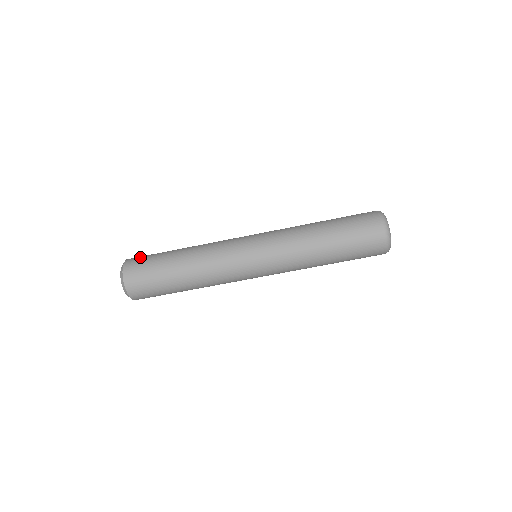
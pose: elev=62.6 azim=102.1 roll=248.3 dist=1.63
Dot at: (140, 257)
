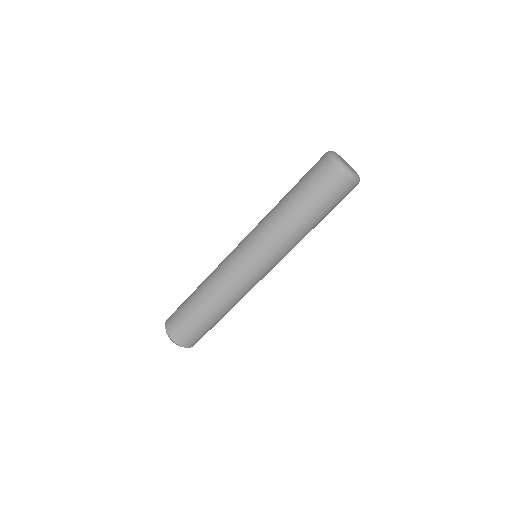
Dot at: occluded
